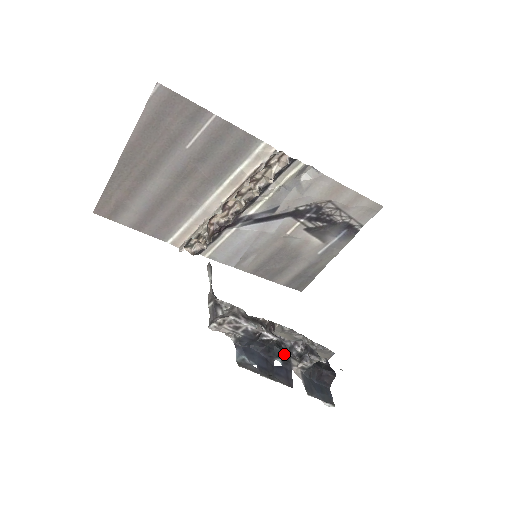
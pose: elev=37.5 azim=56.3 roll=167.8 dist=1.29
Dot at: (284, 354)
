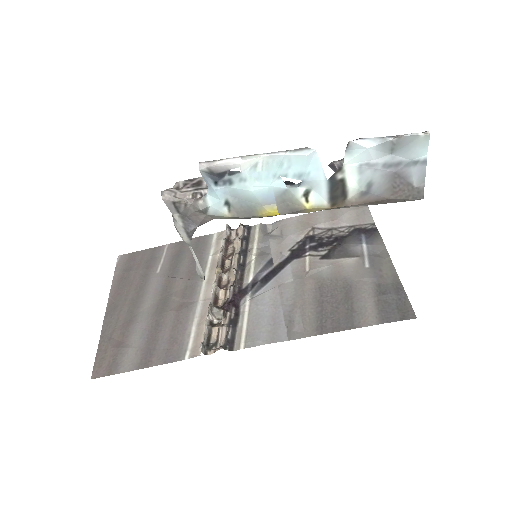
Dot at: (304, 189)
